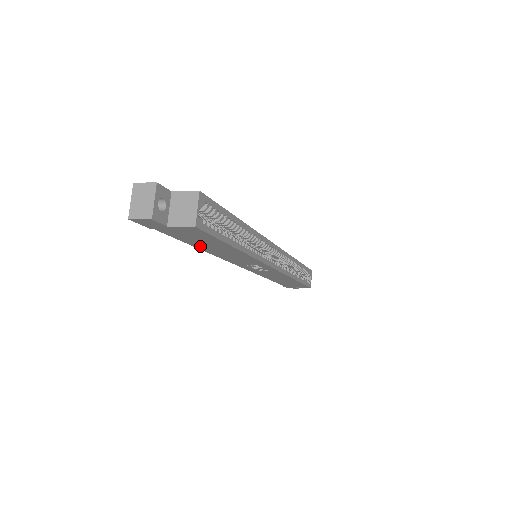
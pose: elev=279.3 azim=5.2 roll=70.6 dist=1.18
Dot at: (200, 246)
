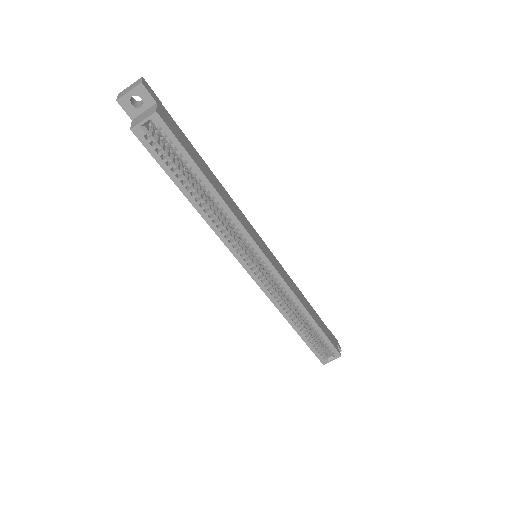
Dot at: occluded
